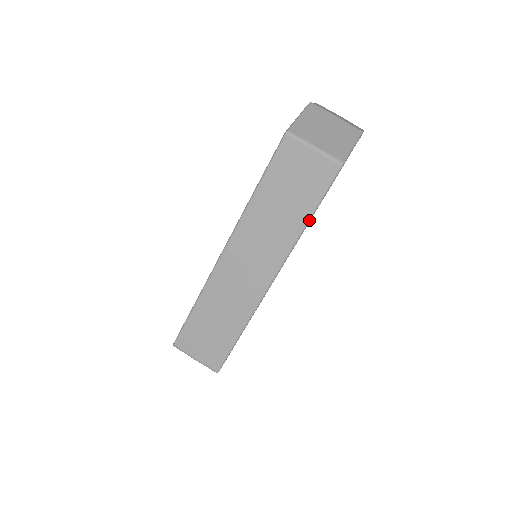
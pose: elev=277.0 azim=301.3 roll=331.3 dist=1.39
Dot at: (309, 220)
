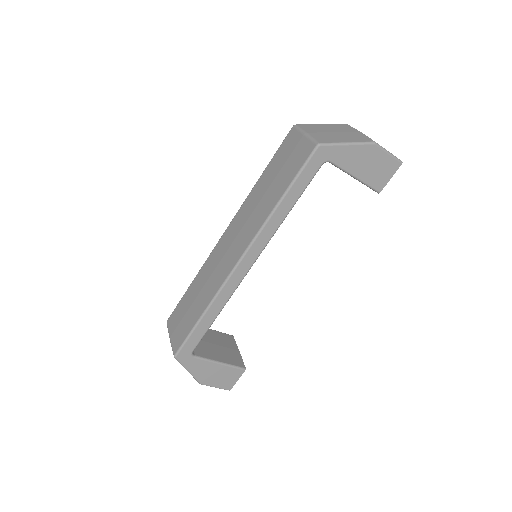
Dot at: (281, 200)
